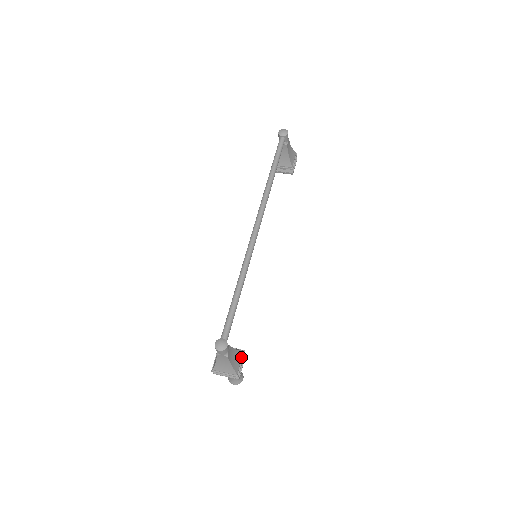
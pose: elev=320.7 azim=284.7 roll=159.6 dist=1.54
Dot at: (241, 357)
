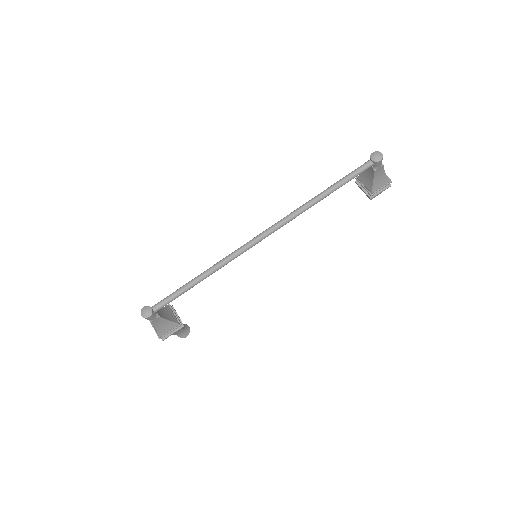
Dot at: (173, 327)
